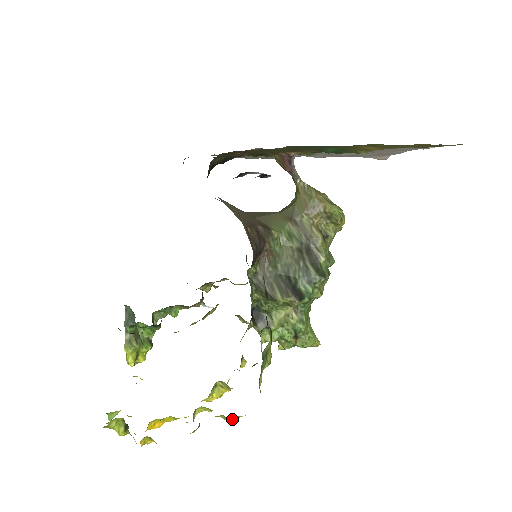
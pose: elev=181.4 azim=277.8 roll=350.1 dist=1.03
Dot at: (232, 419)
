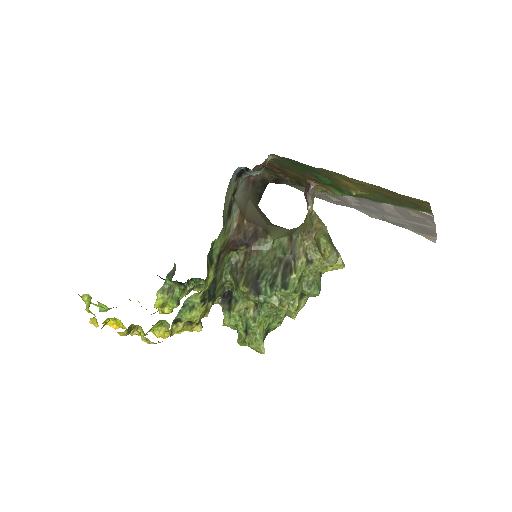
Dot at: (146, 341)
